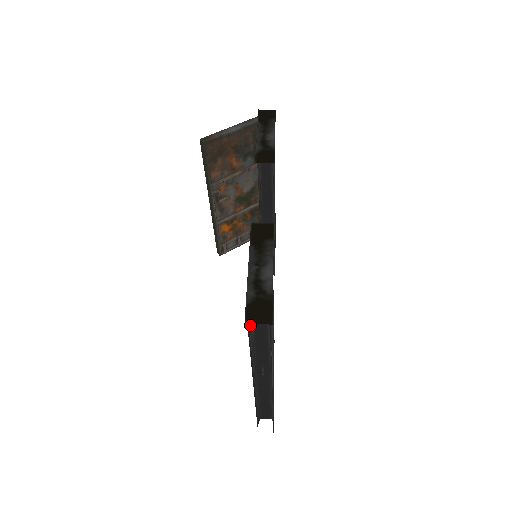
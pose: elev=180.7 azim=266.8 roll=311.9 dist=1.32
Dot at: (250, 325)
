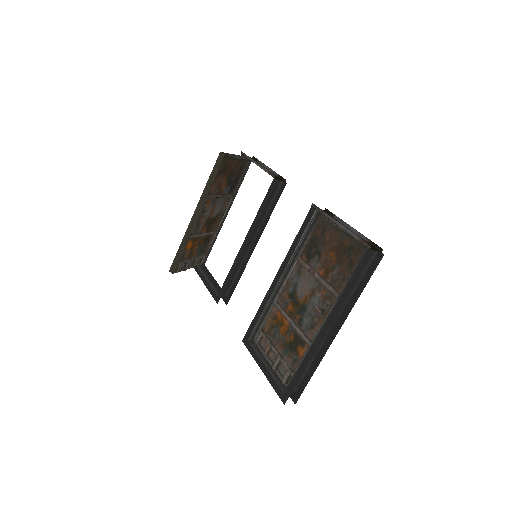
Dot at: (363, 255)
